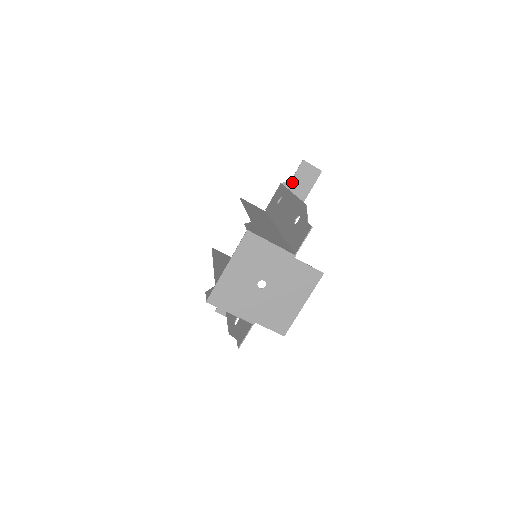
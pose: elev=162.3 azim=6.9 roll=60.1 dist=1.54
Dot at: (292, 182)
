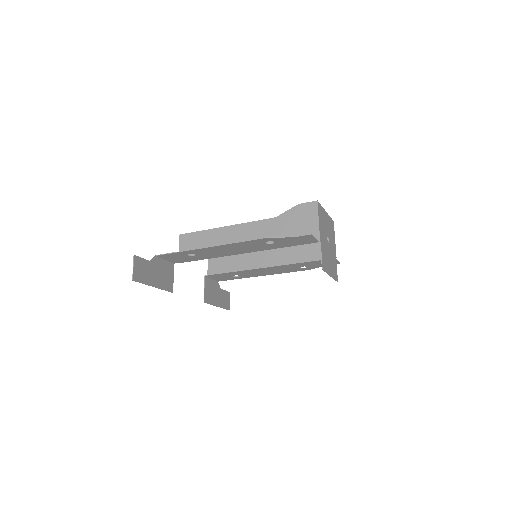
Dot at: (220, 290)
